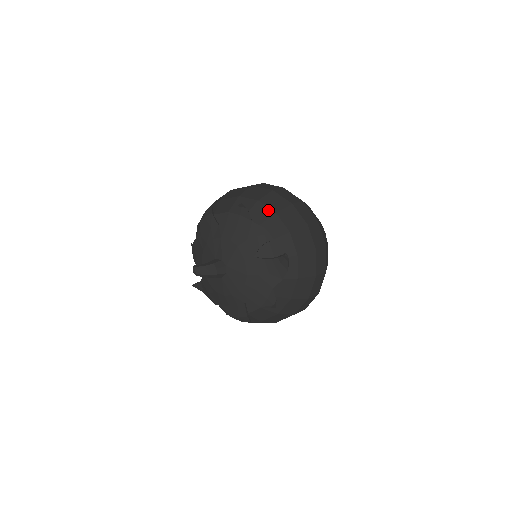
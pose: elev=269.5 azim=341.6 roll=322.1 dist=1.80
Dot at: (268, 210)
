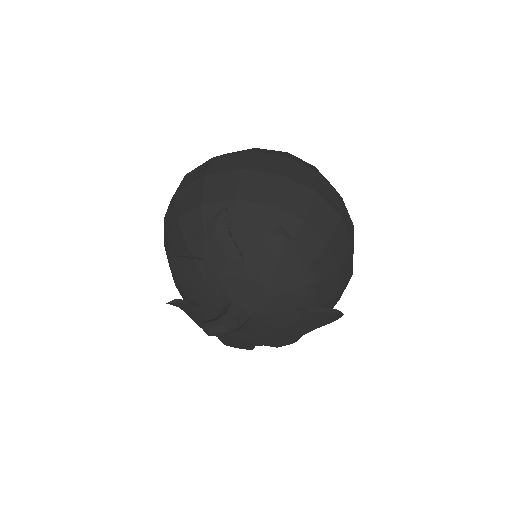
Dot at: (318, 238)
